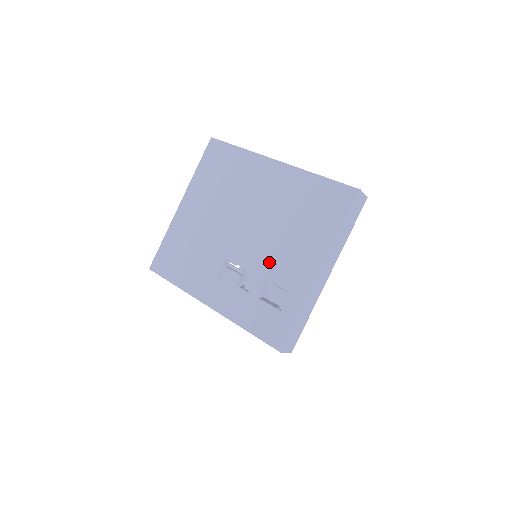
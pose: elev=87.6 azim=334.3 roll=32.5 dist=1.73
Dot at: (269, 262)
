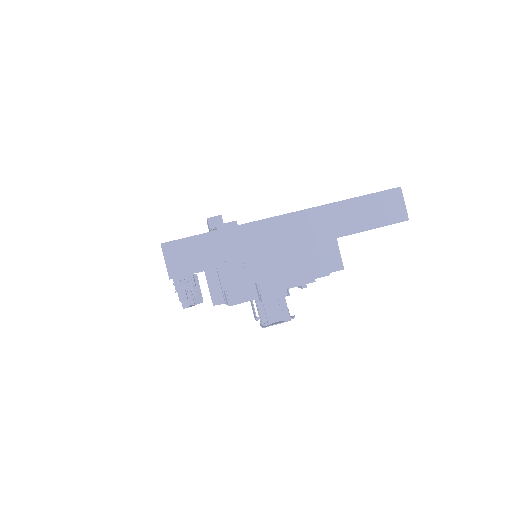
Dot at: occluded
